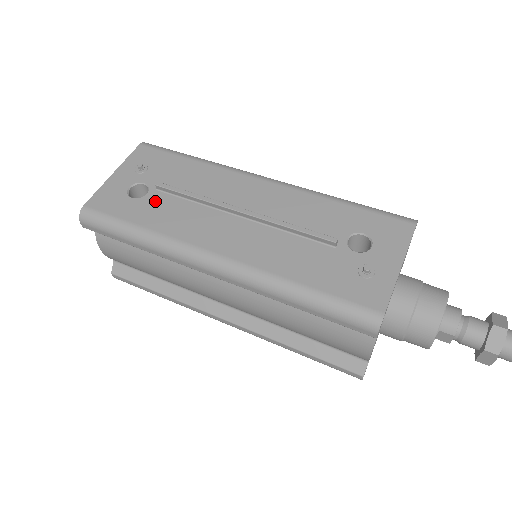
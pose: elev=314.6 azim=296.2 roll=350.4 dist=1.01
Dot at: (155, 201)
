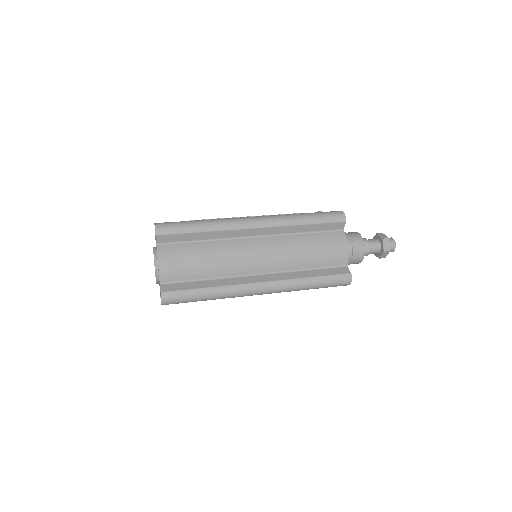
Dot at: occluded
